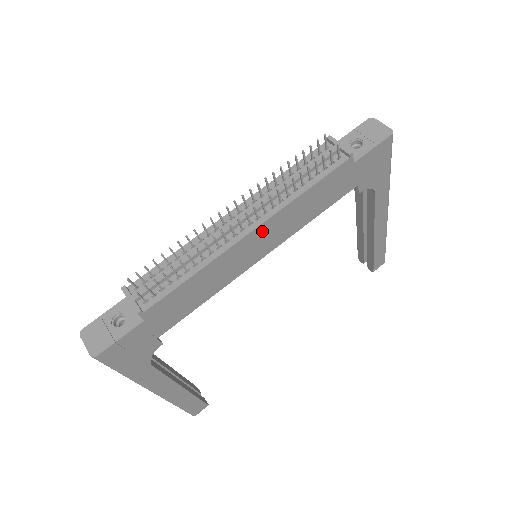
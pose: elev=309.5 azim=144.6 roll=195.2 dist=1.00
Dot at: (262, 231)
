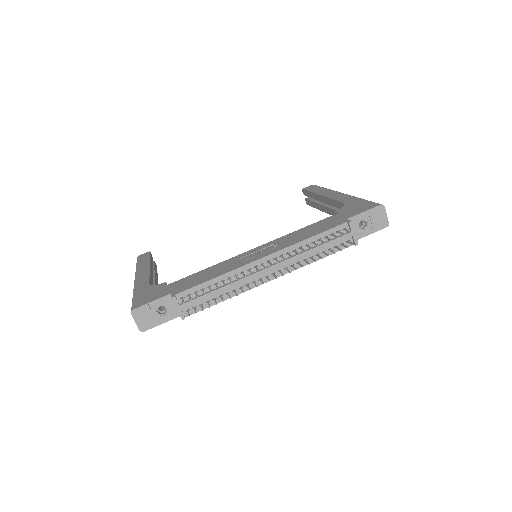
Dot at: occluded
